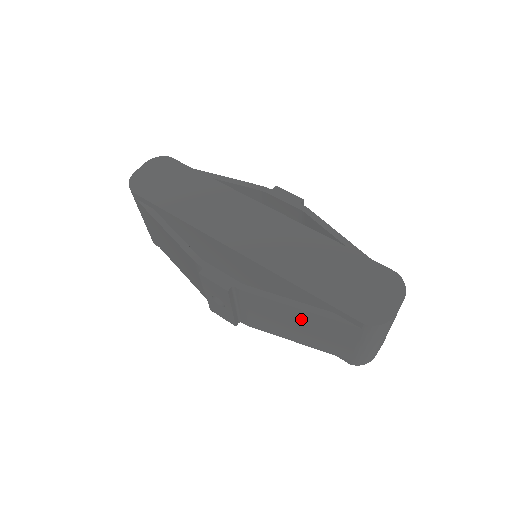
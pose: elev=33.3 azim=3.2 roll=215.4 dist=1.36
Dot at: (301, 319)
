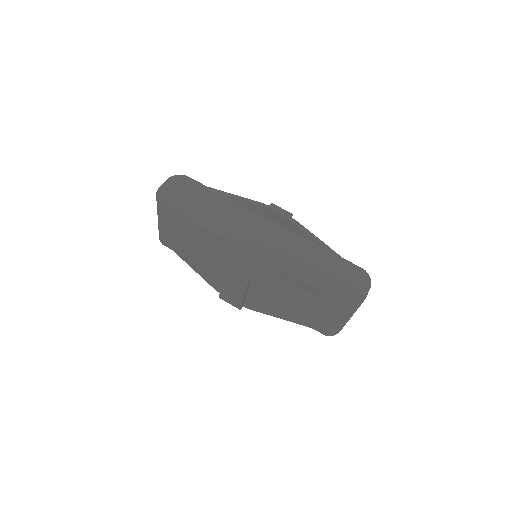
Dot at: (299, 303)
